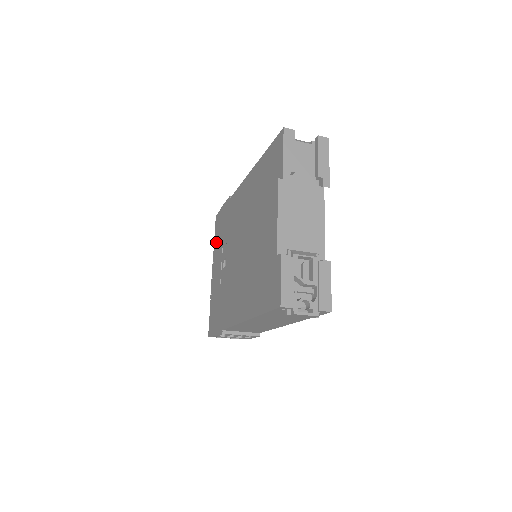
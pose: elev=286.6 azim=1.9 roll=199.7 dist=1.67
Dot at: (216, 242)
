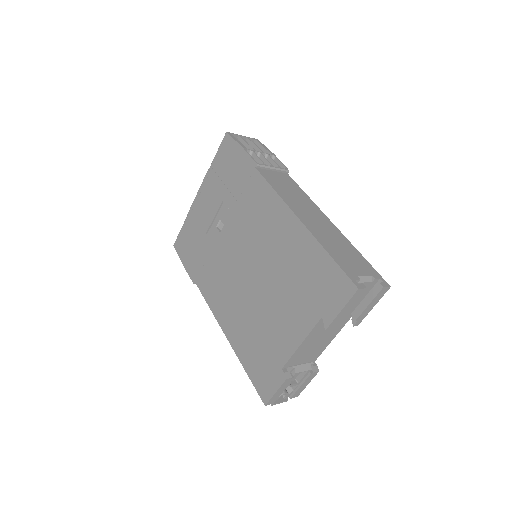
Dot at: (216, 170)
